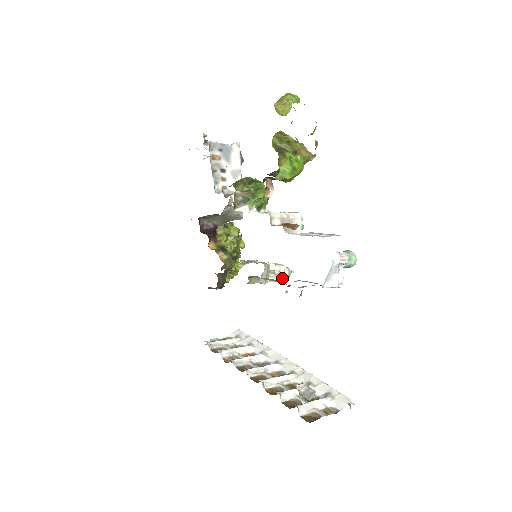
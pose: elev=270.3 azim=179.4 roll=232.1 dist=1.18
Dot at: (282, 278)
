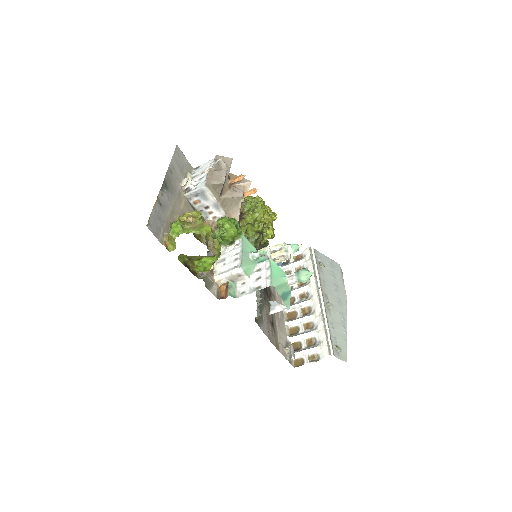
Dot at: (288, 257)
